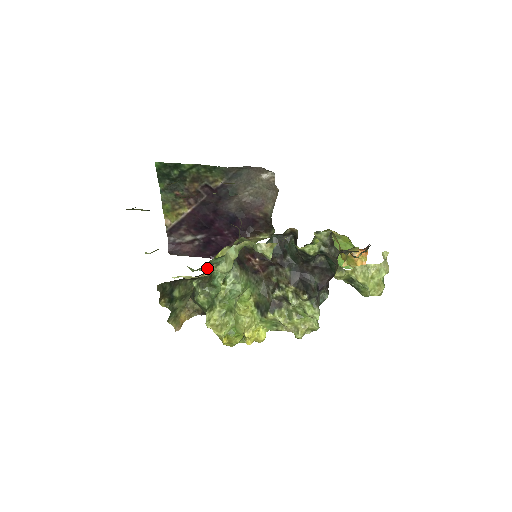
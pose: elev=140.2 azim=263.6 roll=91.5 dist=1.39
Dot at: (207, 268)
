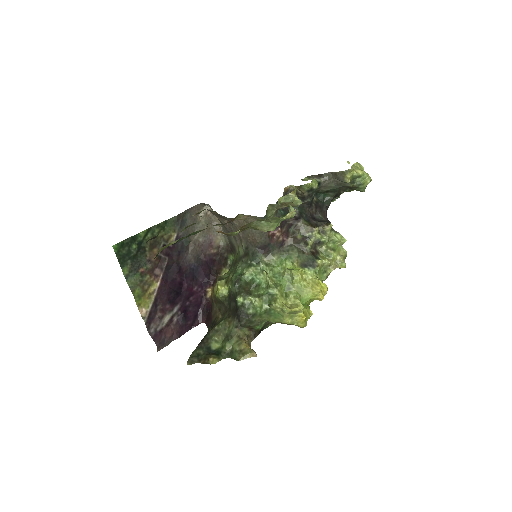
Dot at: (280, 222)
